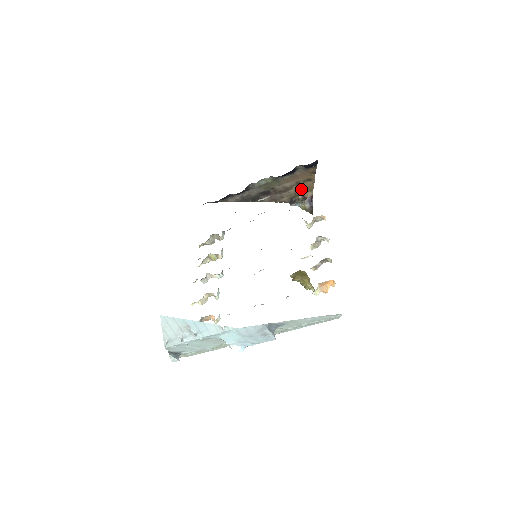
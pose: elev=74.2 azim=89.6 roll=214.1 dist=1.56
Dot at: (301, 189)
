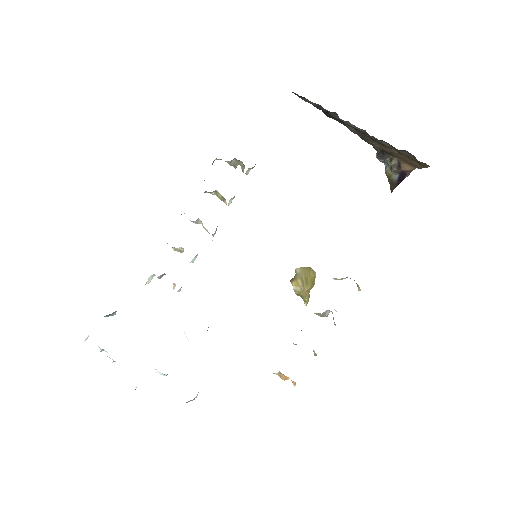
Dot at: (402, 157)
